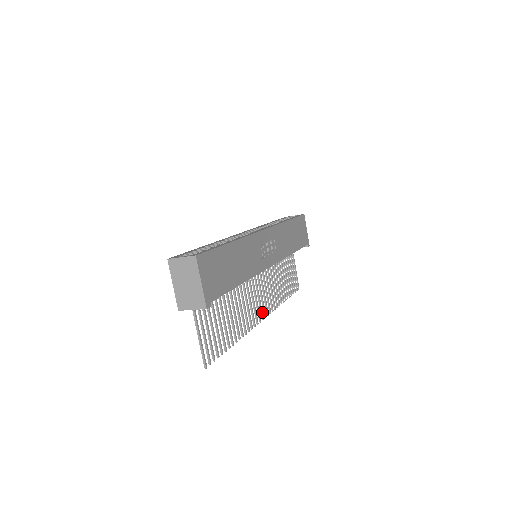
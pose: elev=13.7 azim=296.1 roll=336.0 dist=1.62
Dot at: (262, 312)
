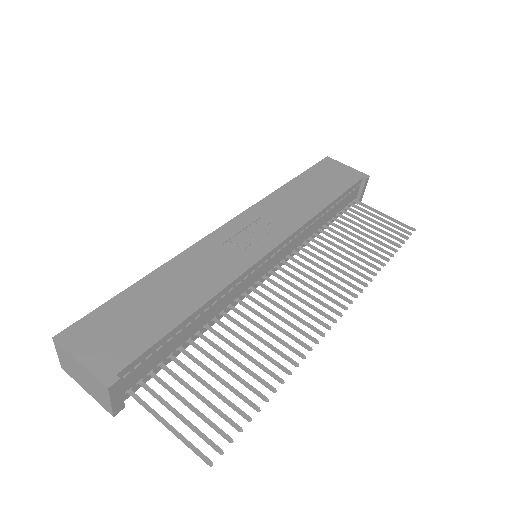
Dot at: (330, 308)
